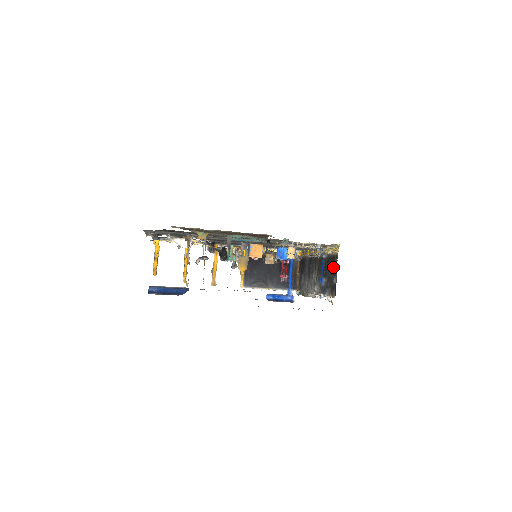
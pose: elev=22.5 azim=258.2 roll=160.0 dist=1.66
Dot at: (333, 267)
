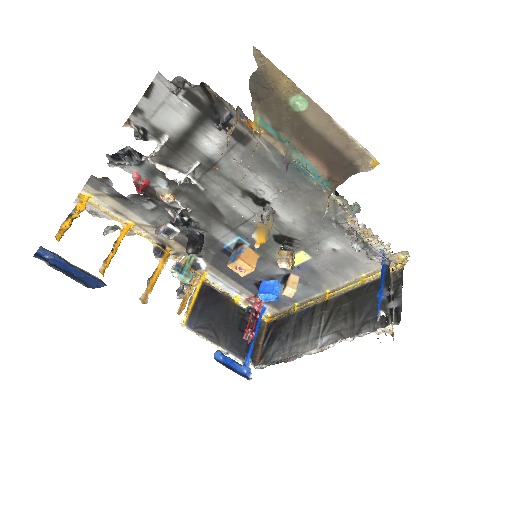
Dot at: occluded
